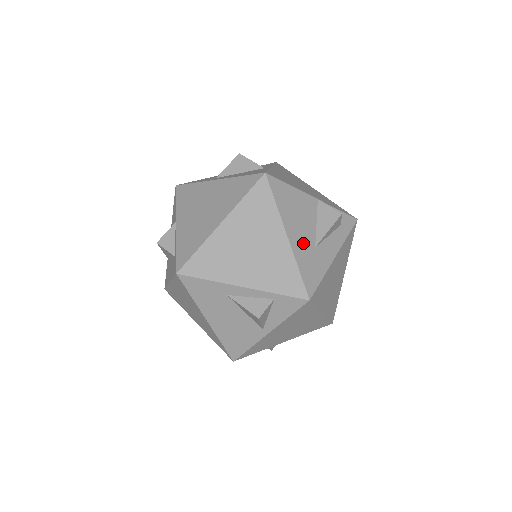
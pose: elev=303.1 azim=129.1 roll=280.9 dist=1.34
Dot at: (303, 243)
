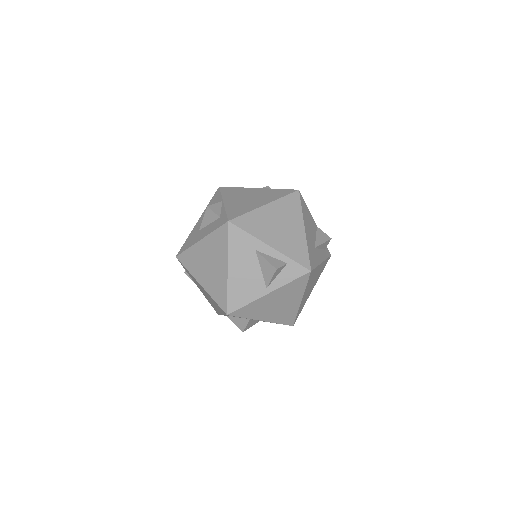
Dot at: (310, 240)
